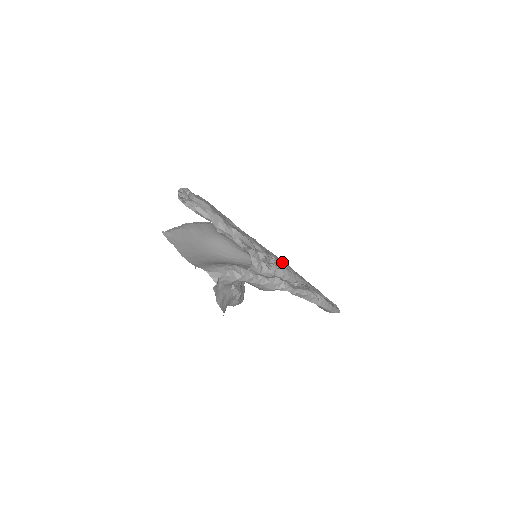
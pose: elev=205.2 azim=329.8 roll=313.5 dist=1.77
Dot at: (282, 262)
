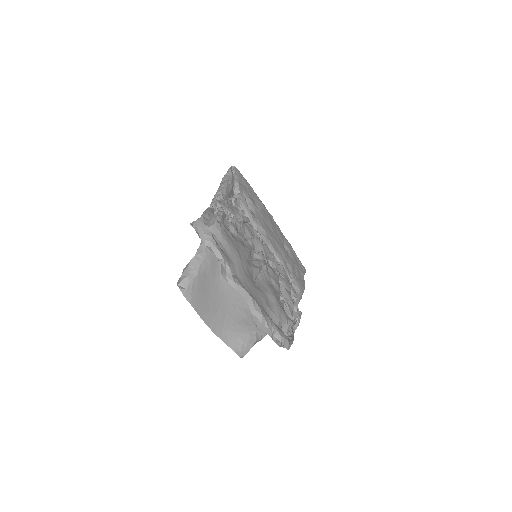
Dot at: (292, 301)
